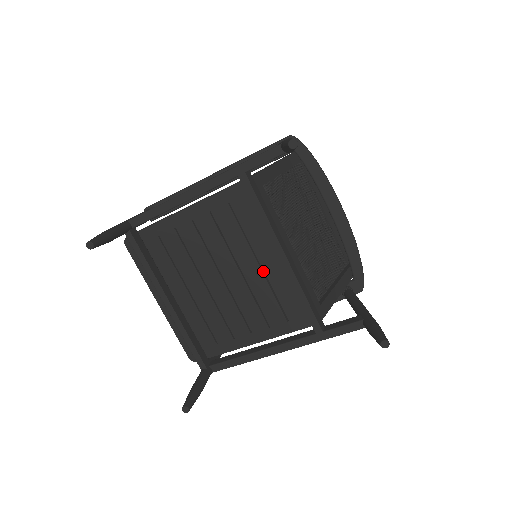
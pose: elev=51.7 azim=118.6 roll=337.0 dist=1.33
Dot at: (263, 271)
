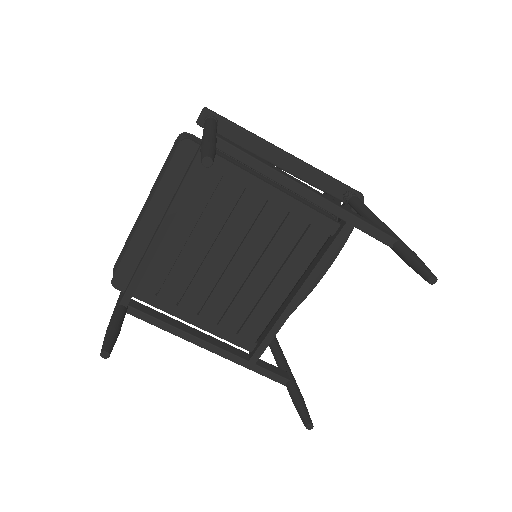
Dot at: (266, 287)
